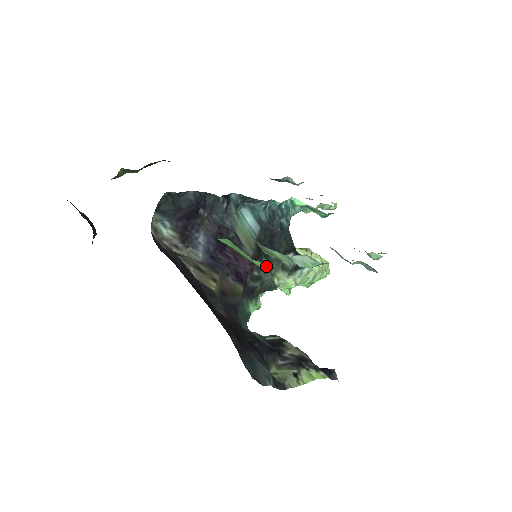
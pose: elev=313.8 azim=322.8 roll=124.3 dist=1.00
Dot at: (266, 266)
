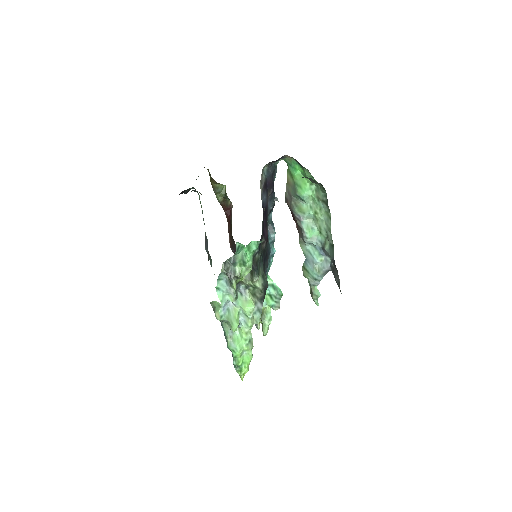
Dot at: (308, 193)
